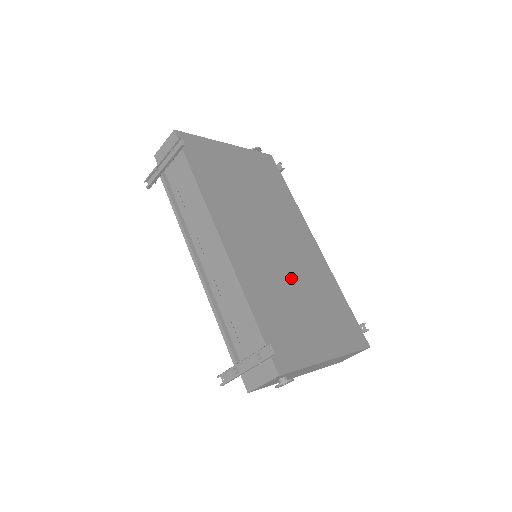
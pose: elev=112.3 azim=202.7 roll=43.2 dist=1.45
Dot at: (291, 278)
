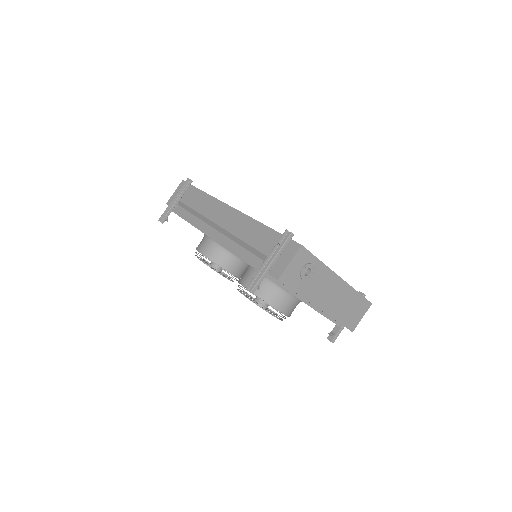
Dot at: occluded
